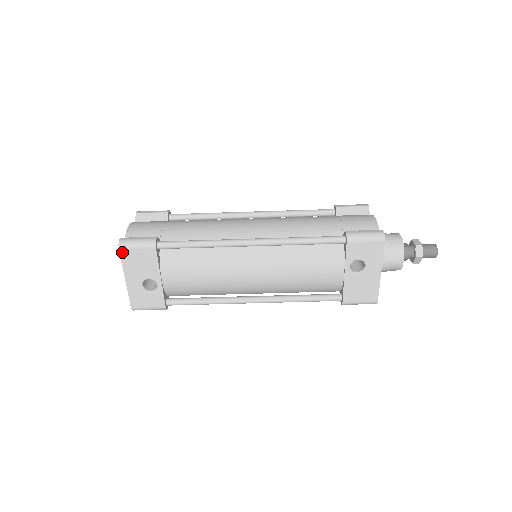
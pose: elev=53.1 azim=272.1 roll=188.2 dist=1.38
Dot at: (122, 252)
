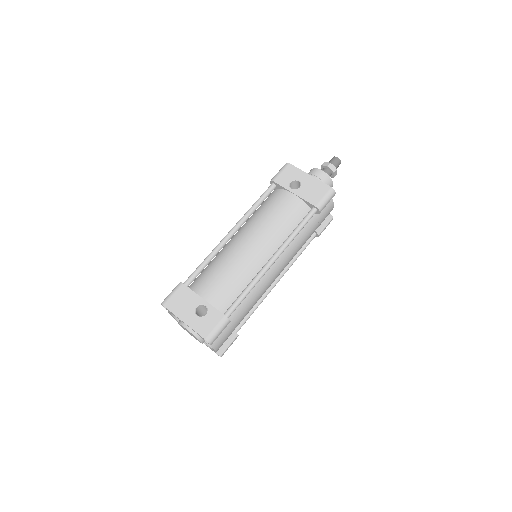
Dot at: (166, 305)
